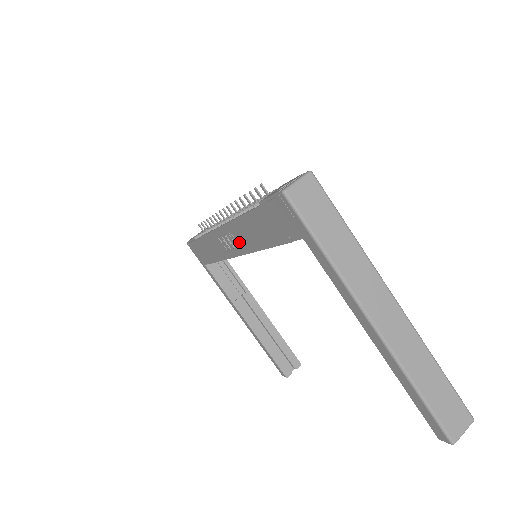
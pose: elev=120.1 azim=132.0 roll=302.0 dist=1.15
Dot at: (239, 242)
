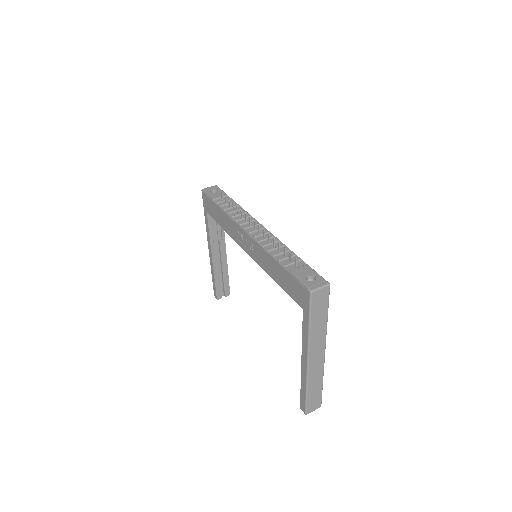
Dot at: (254, 252)
